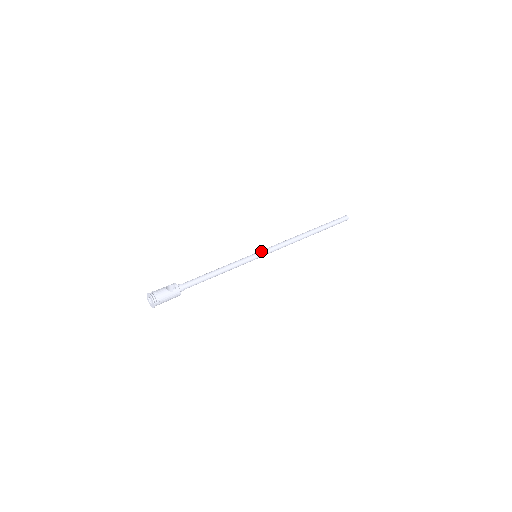
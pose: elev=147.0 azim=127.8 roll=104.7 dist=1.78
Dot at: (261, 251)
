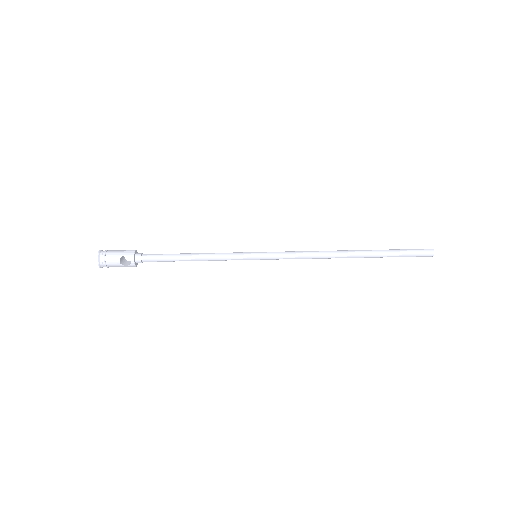
Dot at: (265, 256)
